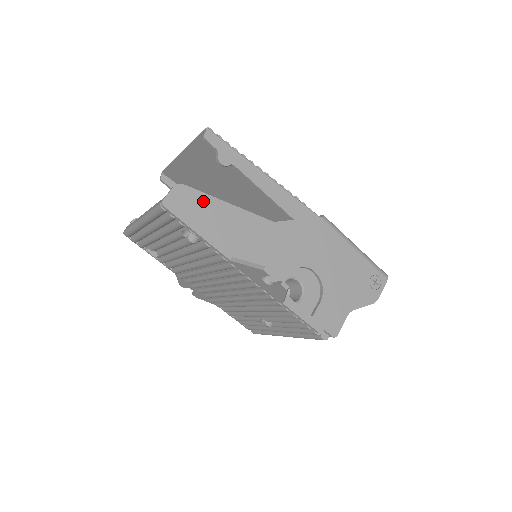
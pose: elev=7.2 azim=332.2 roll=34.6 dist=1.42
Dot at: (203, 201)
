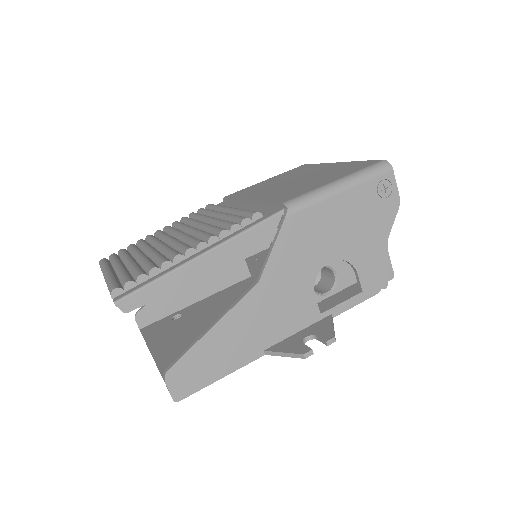
Dot at: (195, 356)
